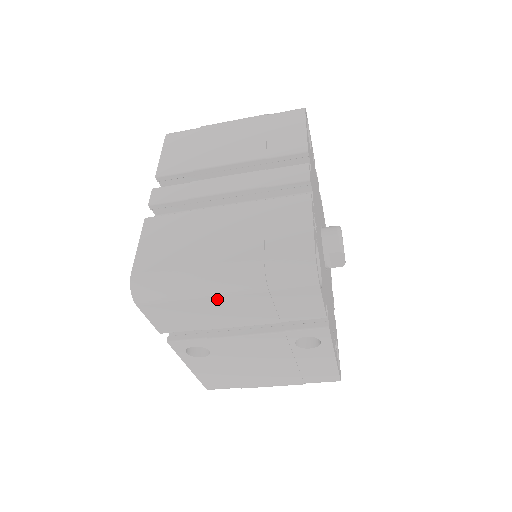
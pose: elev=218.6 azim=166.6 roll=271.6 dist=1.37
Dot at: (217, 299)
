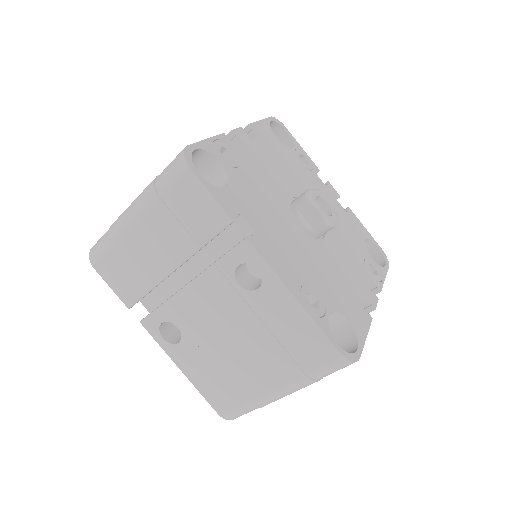
Dot at: (135, 231)
